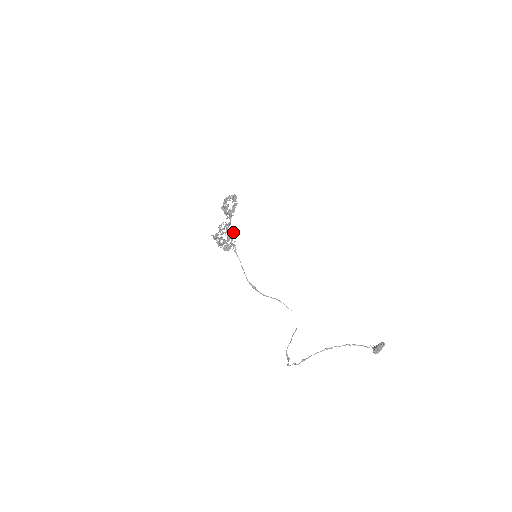
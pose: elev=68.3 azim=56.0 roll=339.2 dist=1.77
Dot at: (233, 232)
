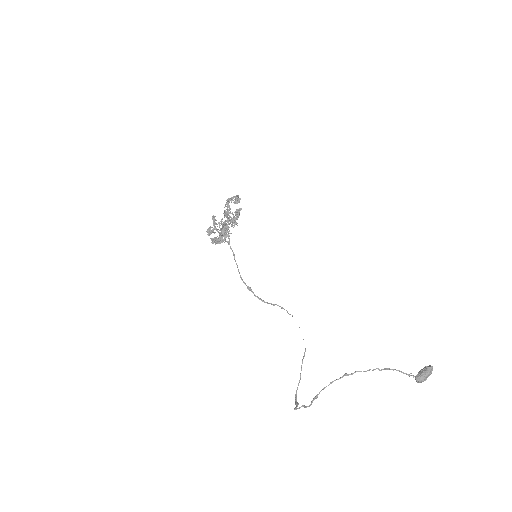
Dot at: (228, 222)
